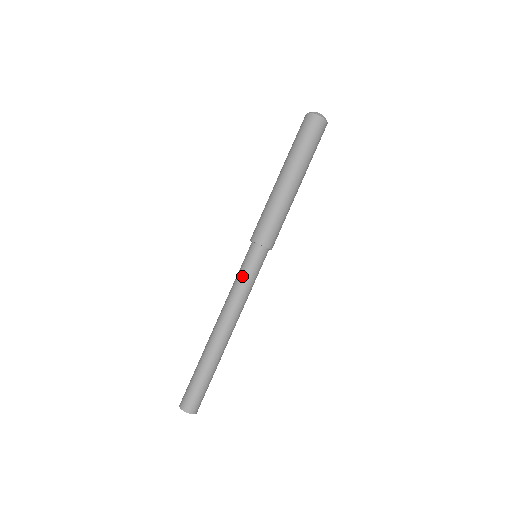
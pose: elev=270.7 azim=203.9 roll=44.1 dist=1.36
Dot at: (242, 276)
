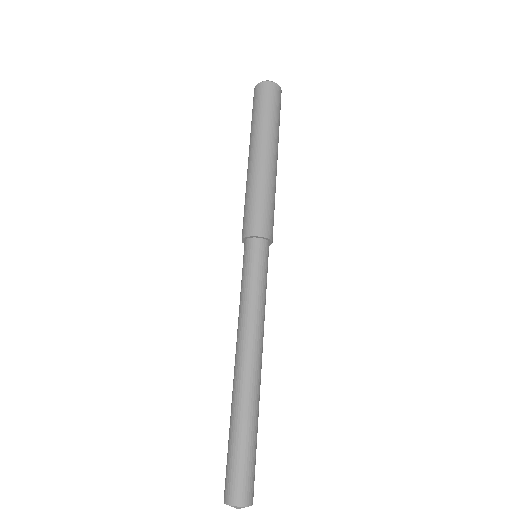
Dot at: (242, 284)
